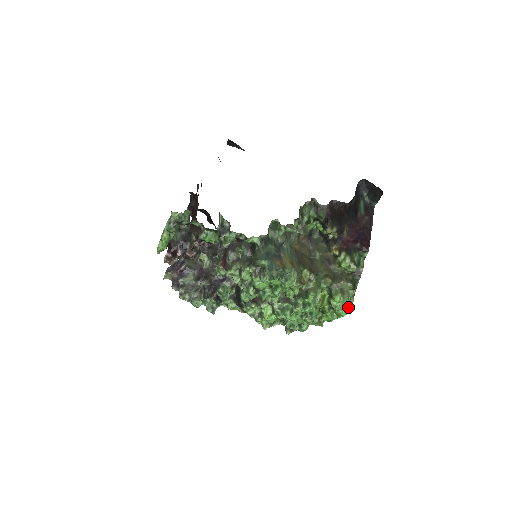
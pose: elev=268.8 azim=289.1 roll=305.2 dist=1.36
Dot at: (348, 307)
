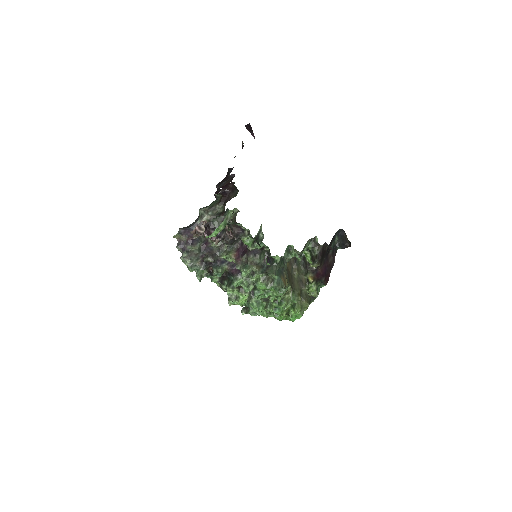
Dot at: (298, 317)
